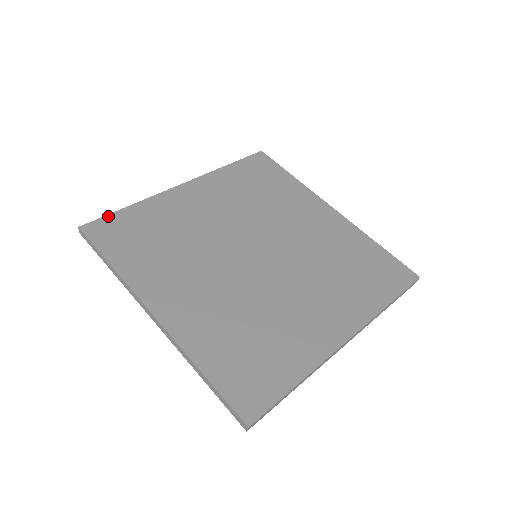
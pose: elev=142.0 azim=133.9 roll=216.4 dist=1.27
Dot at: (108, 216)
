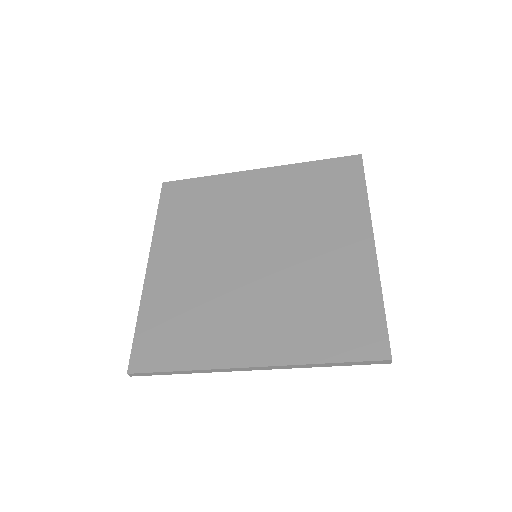
Dot at: (134, 344)
